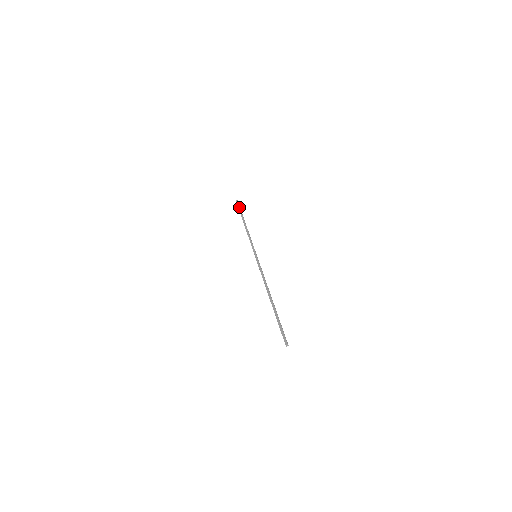
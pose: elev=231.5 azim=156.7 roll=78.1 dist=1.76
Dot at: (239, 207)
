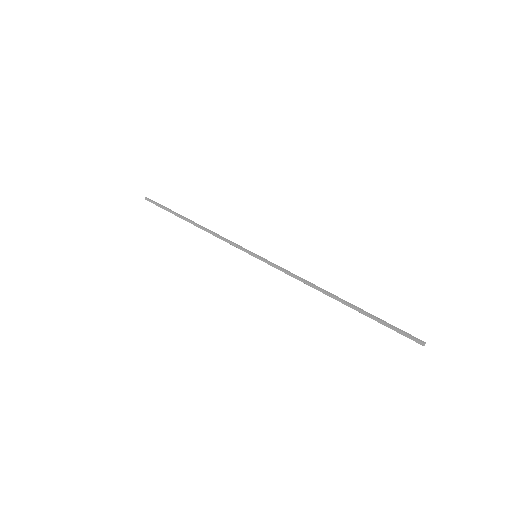
Dot at: (160, 206)
